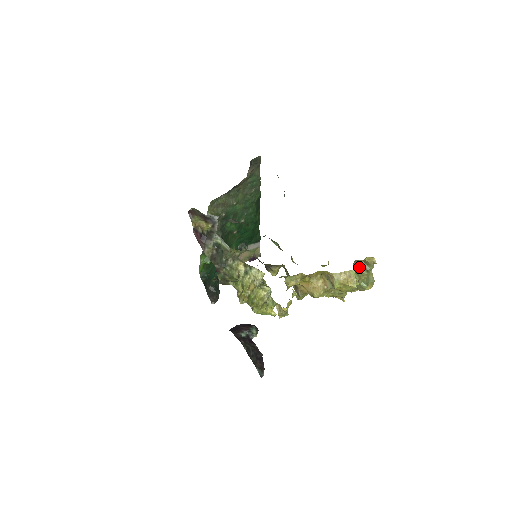
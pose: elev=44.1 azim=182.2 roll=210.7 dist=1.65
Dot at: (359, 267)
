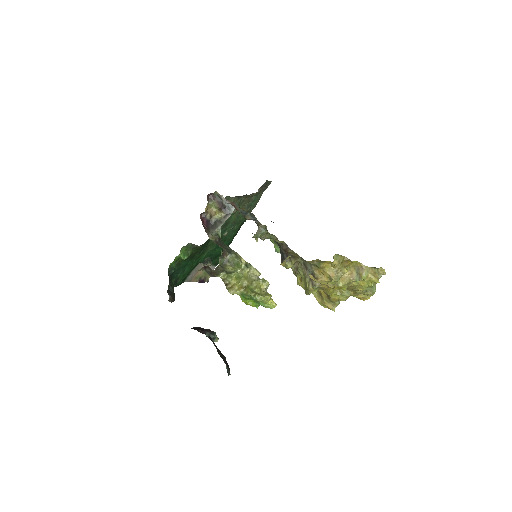
Dot at: occluded
